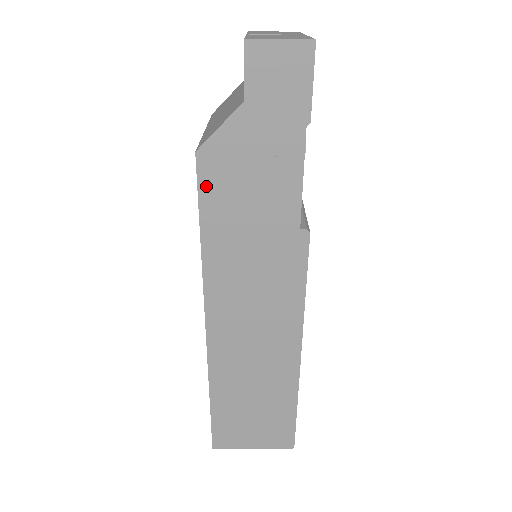
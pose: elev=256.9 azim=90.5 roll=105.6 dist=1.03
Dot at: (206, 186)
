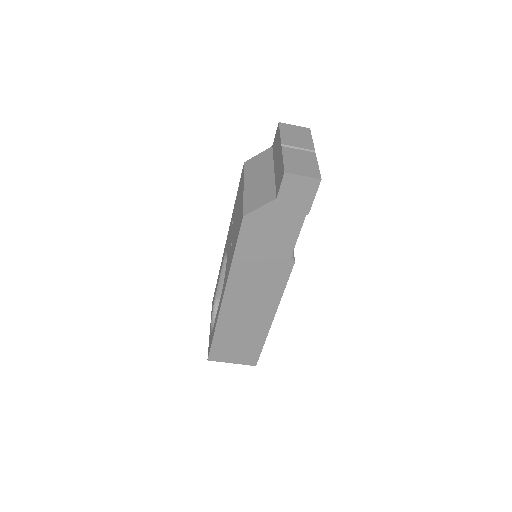
Dot at: (244, 232)
